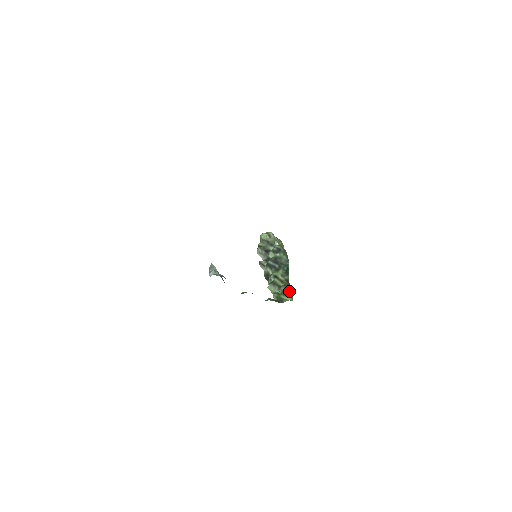
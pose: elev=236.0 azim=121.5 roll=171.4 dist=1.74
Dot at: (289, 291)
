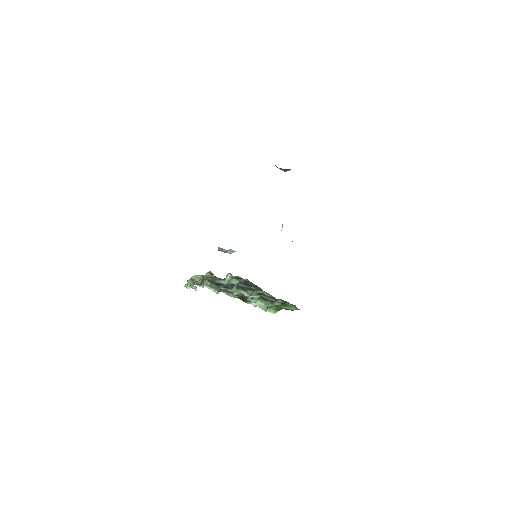
Dot at: (289, 303)
